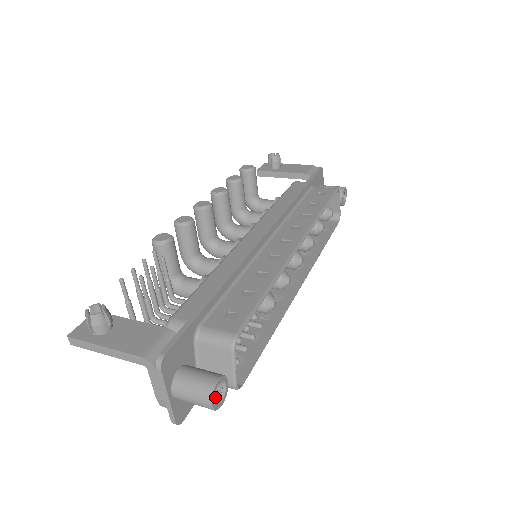
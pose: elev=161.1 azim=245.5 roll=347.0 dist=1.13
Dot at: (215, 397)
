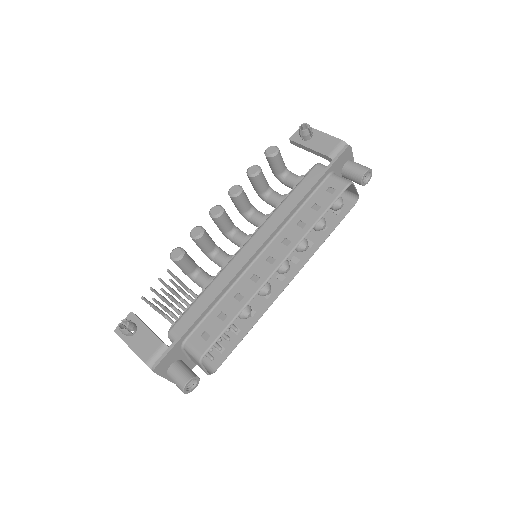
Dot at: (191, 384)
